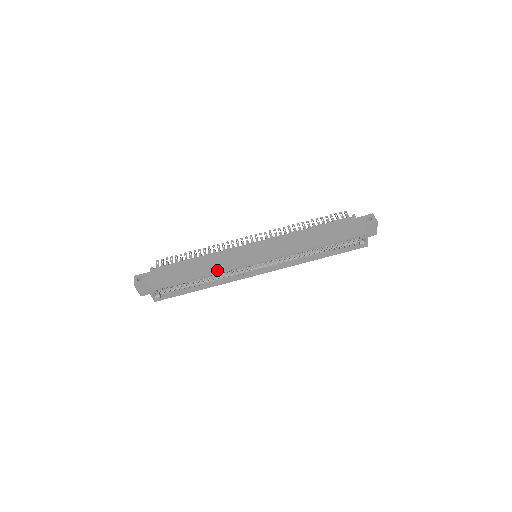
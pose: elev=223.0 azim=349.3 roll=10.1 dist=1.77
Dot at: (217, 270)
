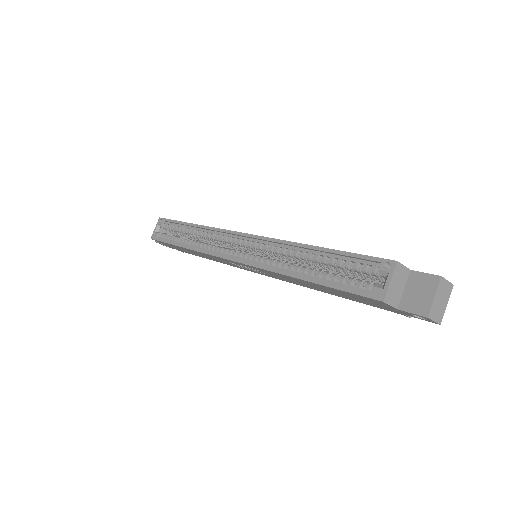
Dot at: occluded
